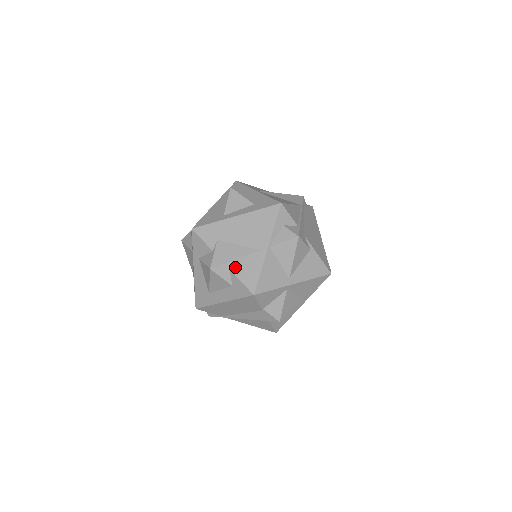
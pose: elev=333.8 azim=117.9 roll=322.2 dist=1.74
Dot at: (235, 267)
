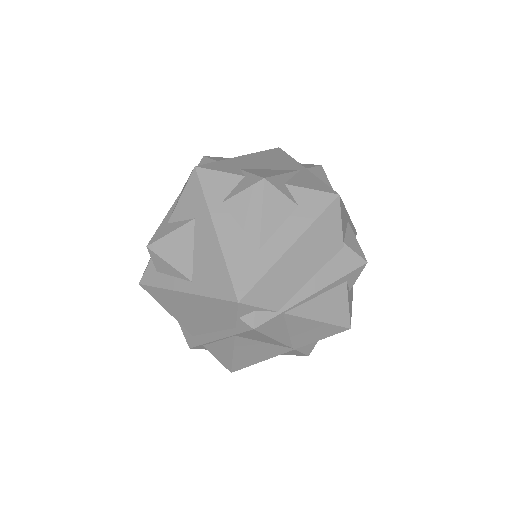
Dot at: (289, 181)
